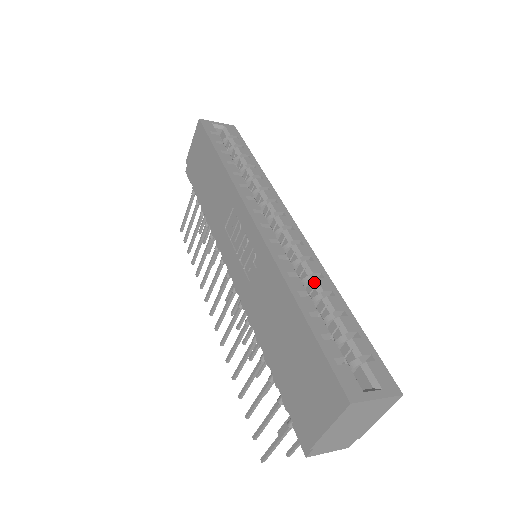
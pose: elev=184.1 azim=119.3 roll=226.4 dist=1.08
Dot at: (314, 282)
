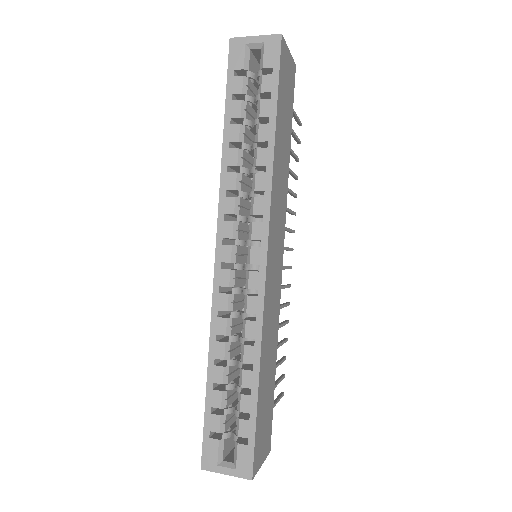
Dot at: (242, 348)
